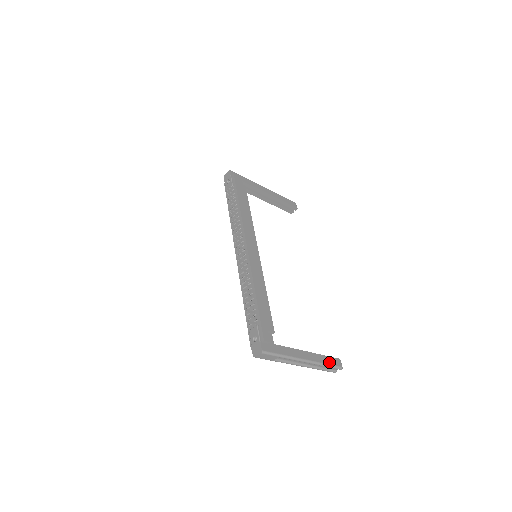
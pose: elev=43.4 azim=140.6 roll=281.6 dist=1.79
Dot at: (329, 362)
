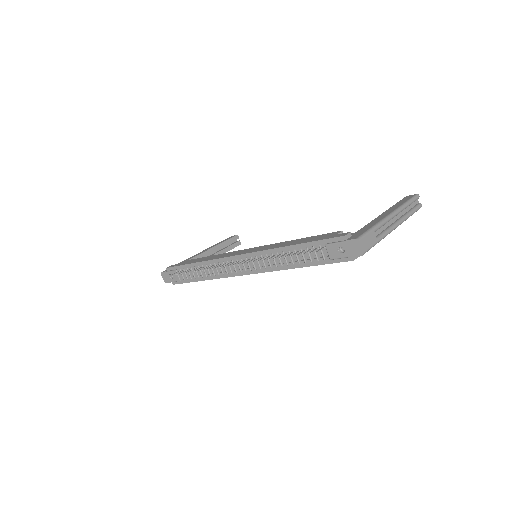
Dot at: (404, 201)
